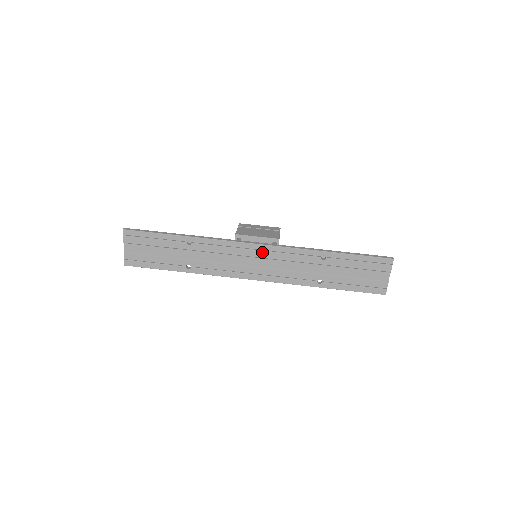
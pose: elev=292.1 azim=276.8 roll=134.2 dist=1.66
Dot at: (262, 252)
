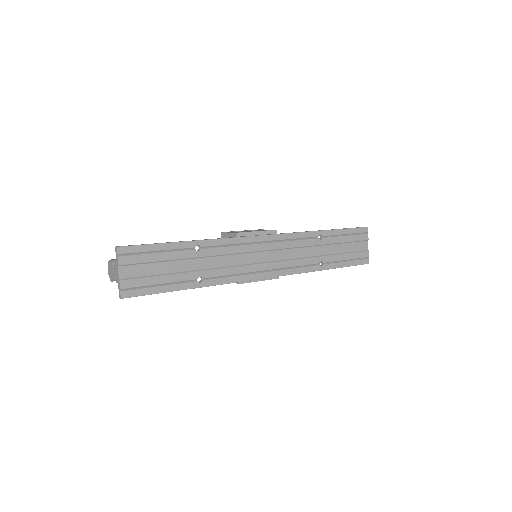
Dot at: (270, 243)
